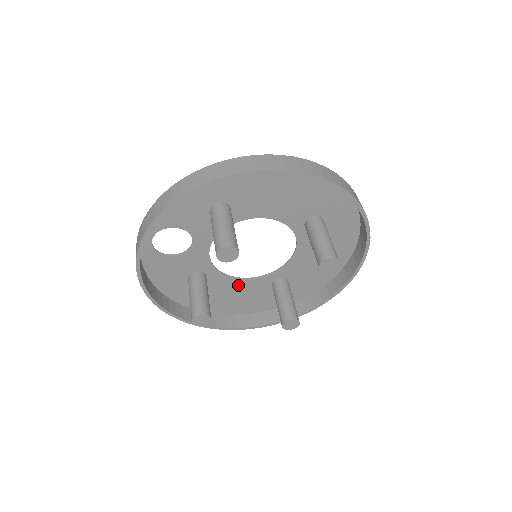
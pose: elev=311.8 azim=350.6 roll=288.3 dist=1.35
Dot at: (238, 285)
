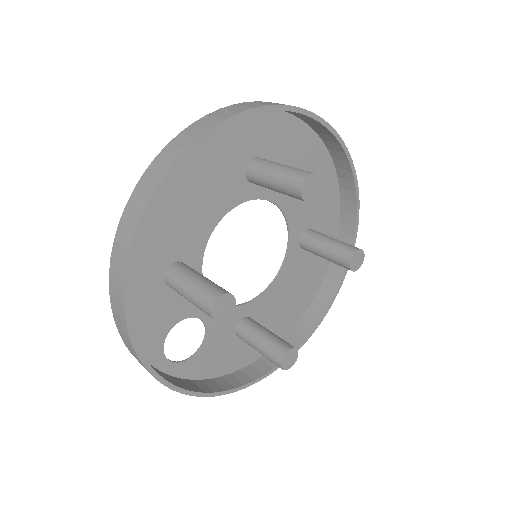
Dot at: (280, 286)
